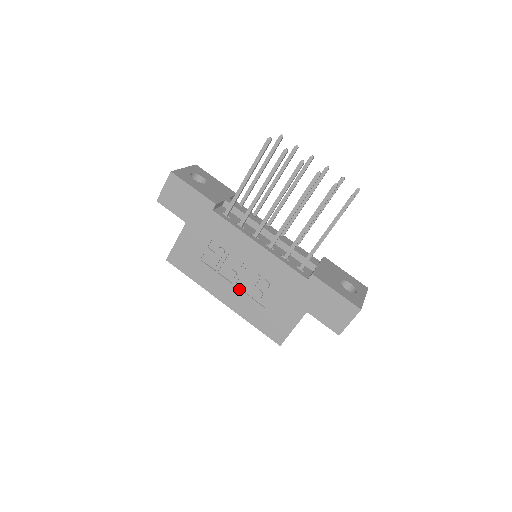
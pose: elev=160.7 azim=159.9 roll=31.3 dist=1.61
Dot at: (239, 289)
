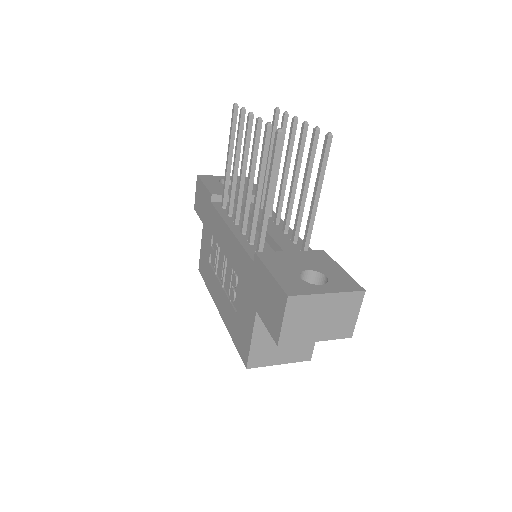
Dot at: (224, 291)
